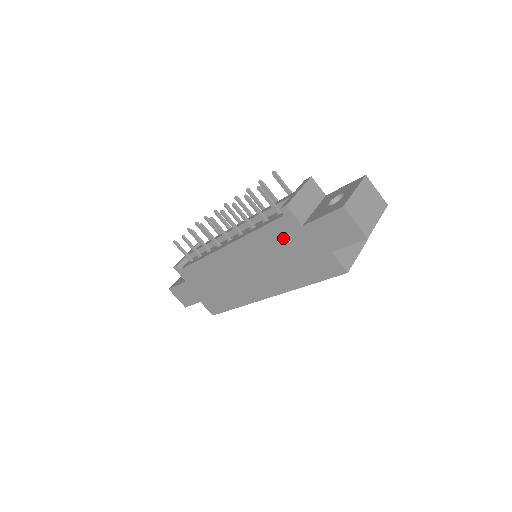
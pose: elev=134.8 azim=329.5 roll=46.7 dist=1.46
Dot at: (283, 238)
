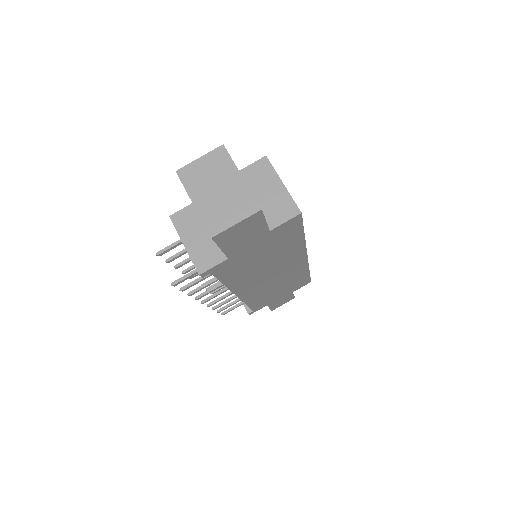
Dot at: (239, 267)
